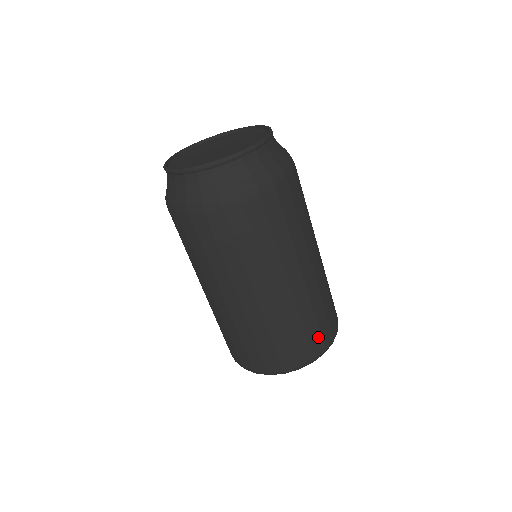
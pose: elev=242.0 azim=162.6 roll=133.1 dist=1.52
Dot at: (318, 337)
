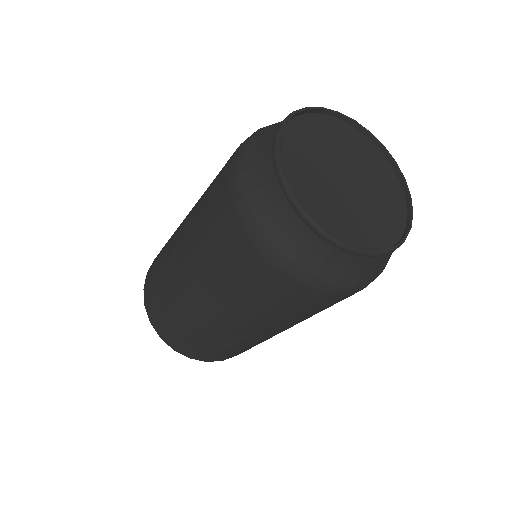
Dot at: occluded
